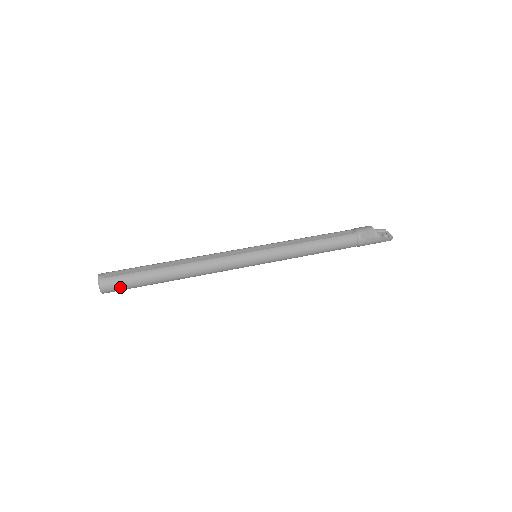
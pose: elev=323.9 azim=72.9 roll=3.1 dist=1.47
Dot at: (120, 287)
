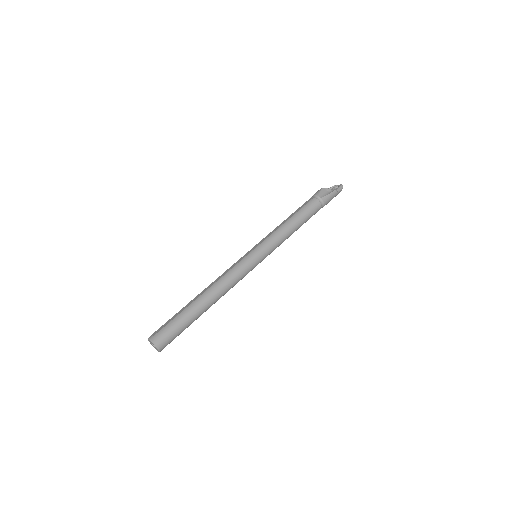
Dot at: (170, 335)
